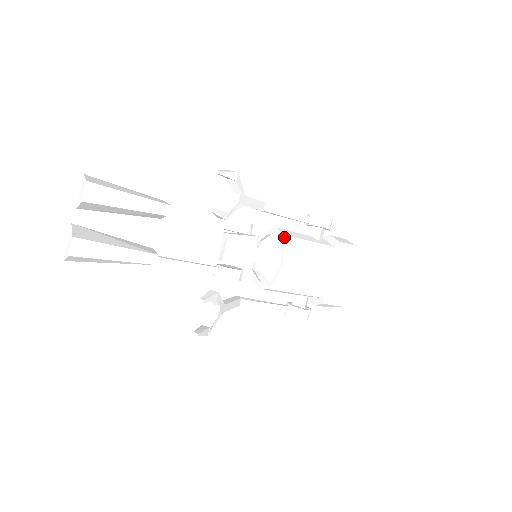
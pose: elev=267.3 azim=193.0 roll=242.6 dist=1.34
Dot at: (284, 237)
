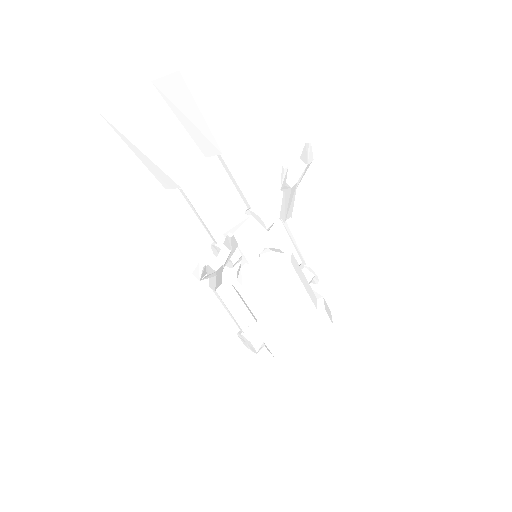
Dot at: (292, 254)
